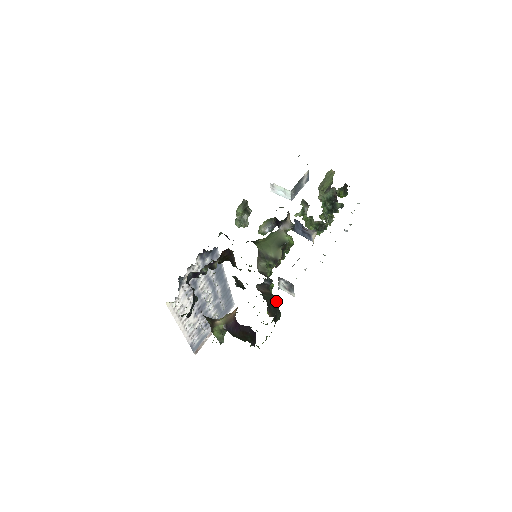
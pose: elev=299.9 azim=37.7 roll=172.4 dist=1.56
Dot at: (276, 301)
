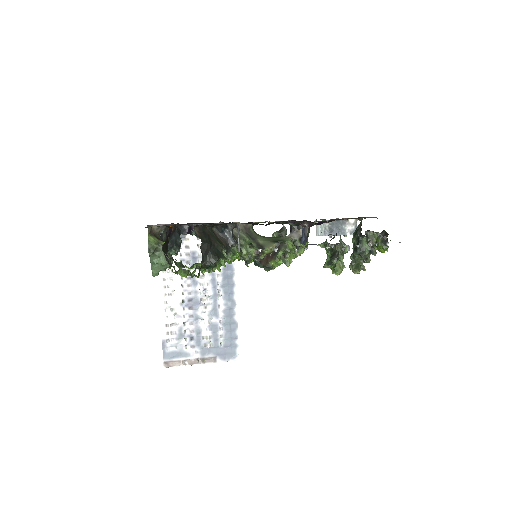
Dot at: (224, 254)
